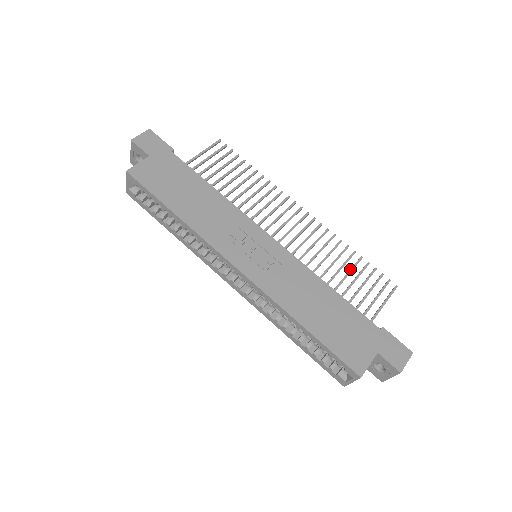
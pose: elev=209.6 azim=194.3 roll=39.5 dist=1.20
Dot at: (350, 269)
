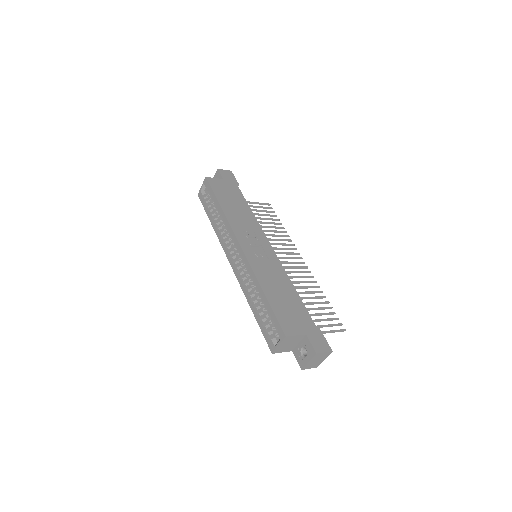
Dot at: (316, 302)
